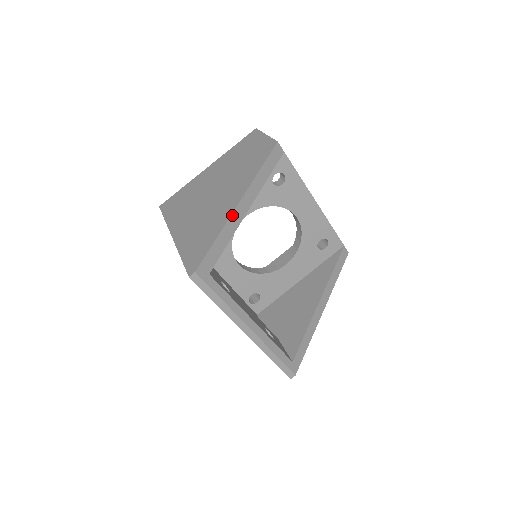
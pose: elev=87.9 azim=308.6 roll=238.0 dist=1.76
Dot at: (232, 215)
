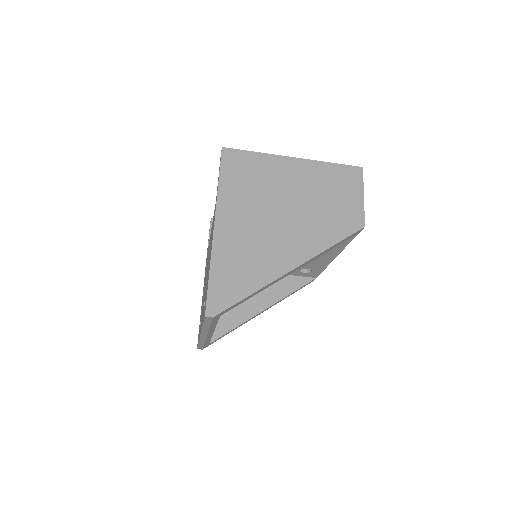
Dot at: (278, 279)
